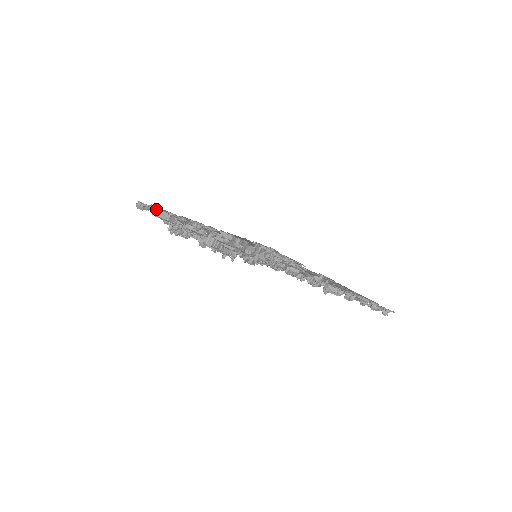
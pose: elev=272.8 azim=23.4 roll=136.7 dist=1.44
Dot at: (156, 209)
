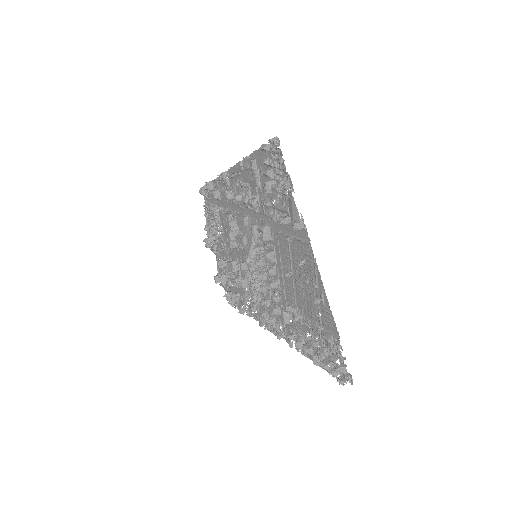
Dot at: (212, 184)
